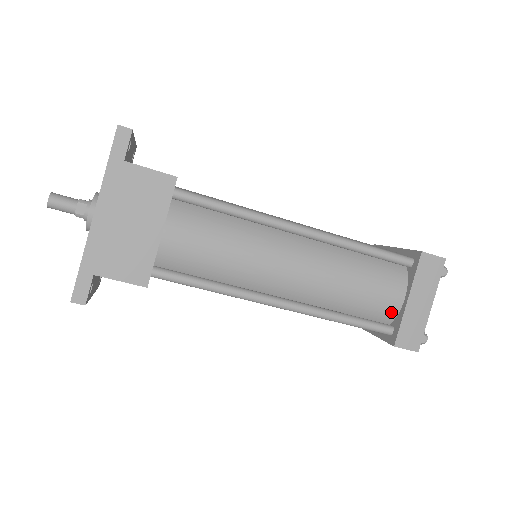
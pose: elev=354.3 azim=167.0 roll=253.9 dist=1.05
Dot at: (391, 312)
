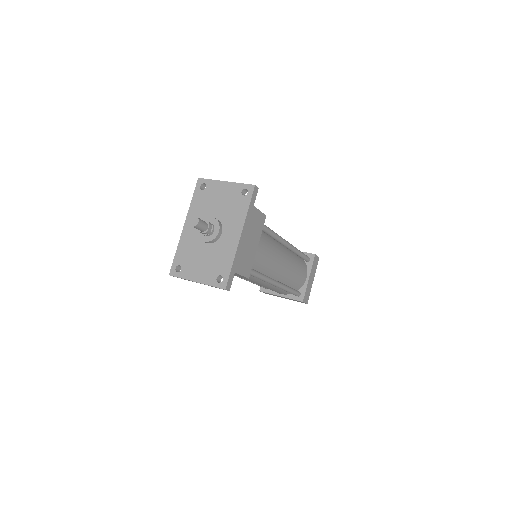
Dot at: (301, 285)
